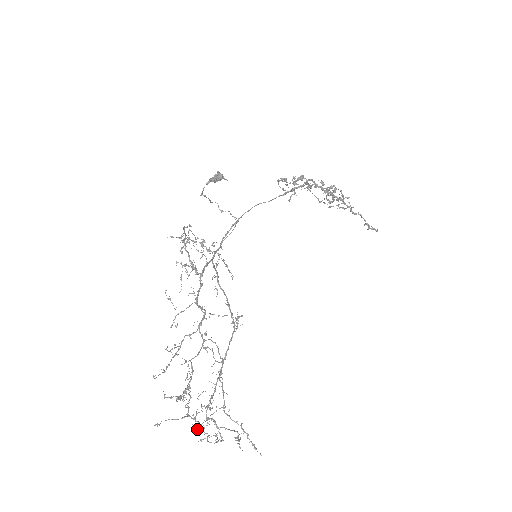
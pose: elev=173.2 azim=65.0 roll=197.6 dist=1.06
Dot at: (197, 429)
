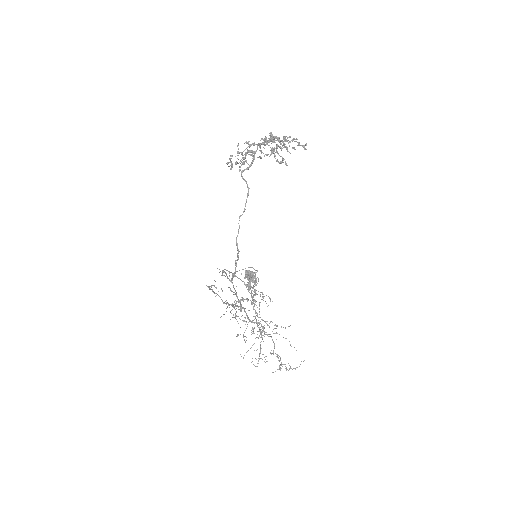
Dot at: occluded
